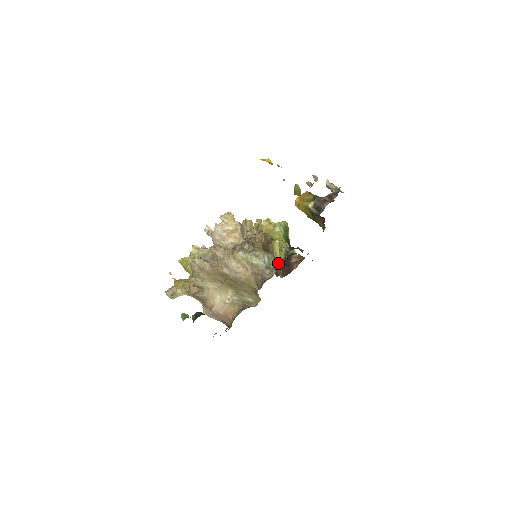
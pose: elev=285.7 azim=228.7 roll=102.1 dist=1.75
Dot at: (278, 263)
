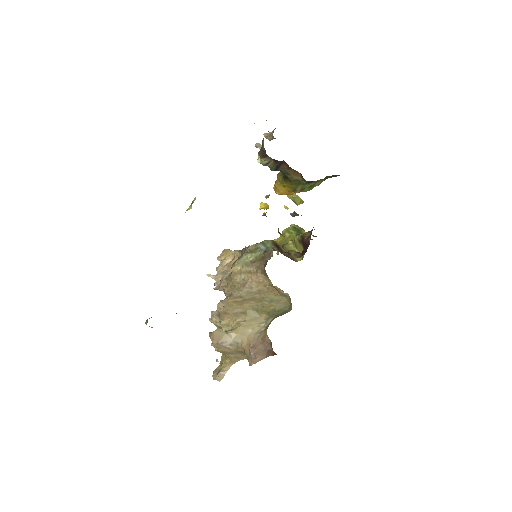
Dot at: (290, 250)
